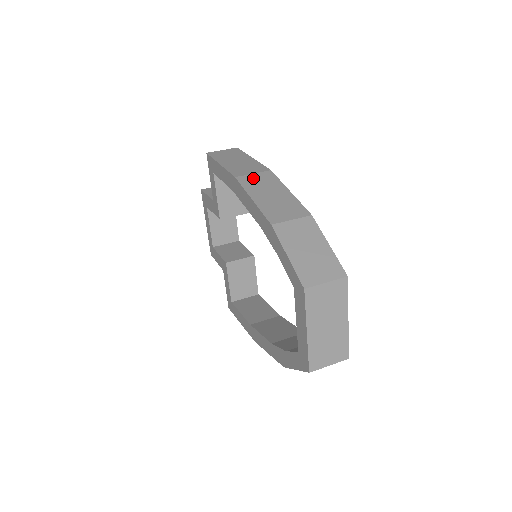
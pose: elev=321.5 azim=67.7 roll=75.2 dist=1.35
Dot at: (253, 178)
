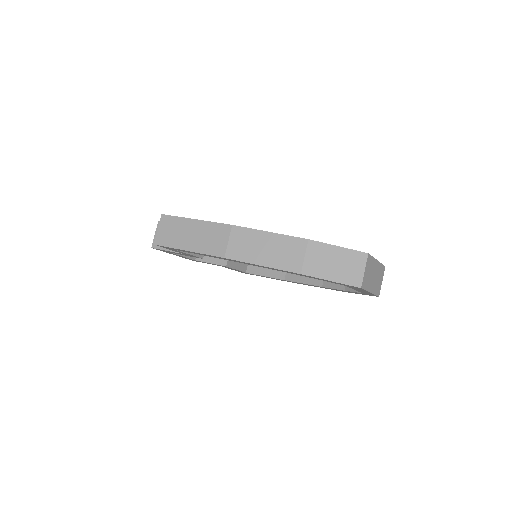
Dot at: (235, 246)
